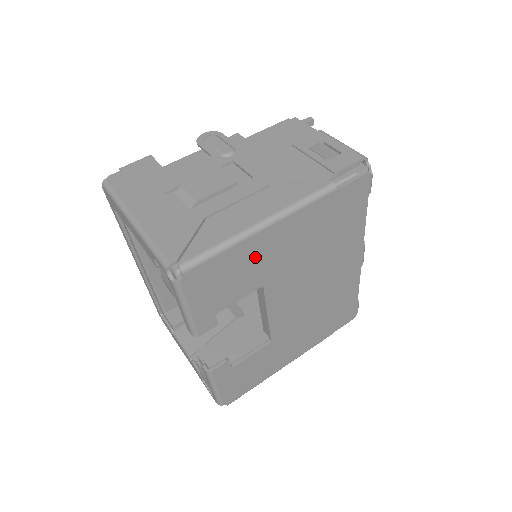
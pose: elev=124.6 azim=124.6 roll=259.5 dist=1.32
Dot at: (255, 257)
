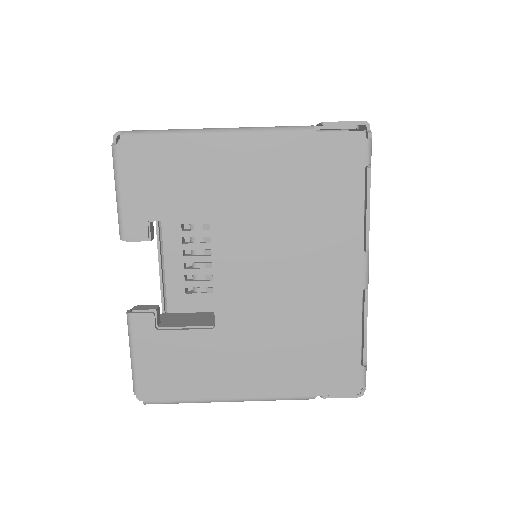
Dot at: (203, 168)
